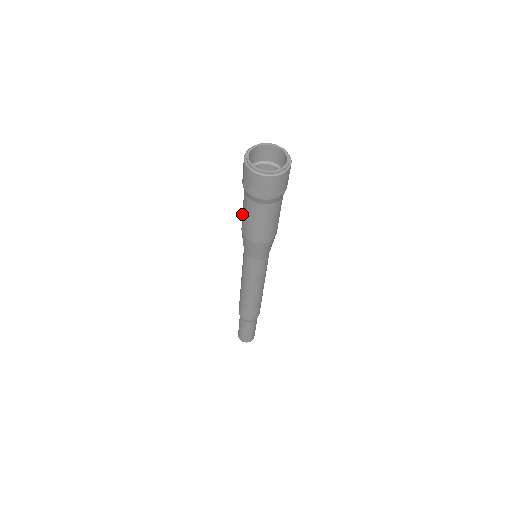
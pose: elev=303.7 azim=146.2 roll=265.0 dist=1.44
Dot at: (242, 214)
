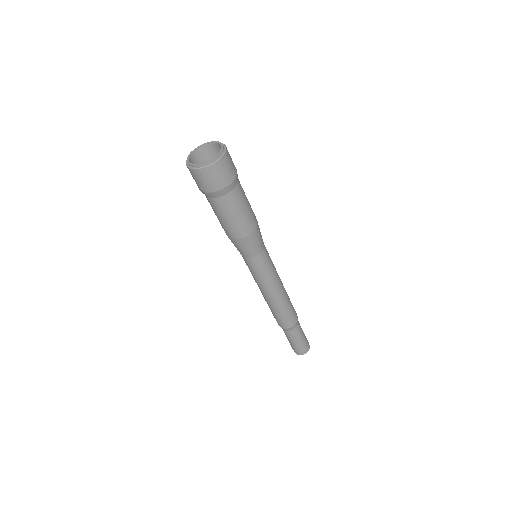
Dot at: occluded
